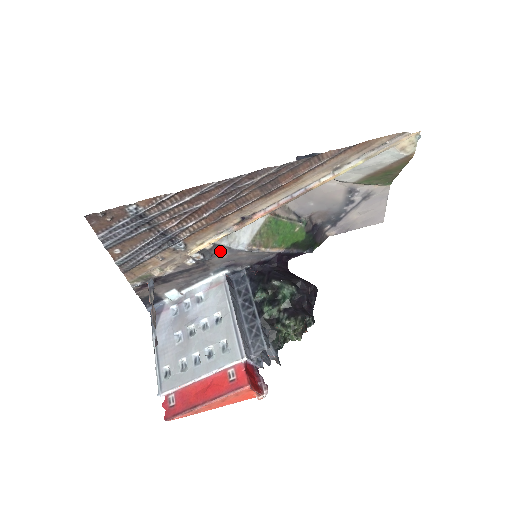
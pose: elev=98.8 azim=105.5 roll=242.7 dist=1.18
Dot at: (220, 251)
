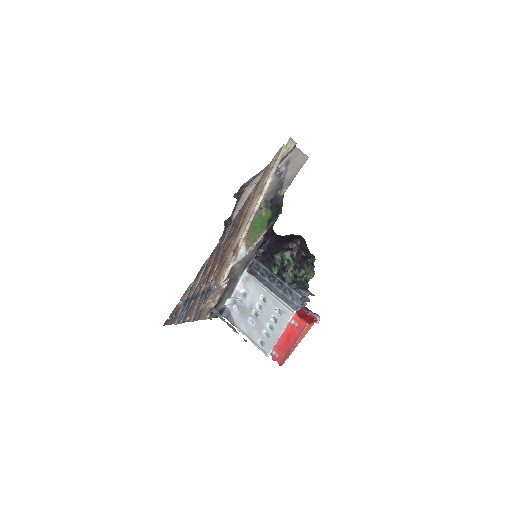
Dot at: (235, 268)
